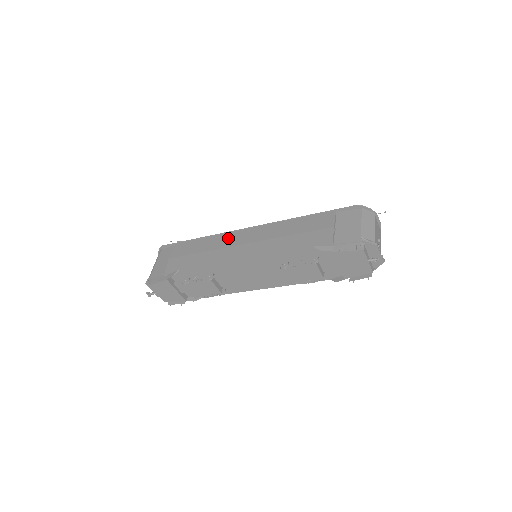
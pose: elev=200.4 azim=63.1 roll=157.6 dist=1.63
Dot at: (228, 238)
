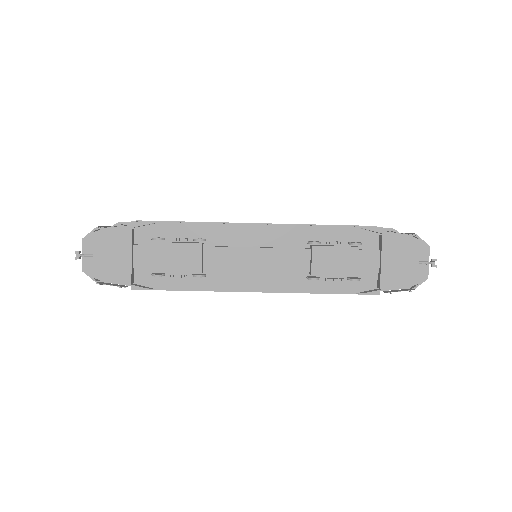
Dot at: occluded
